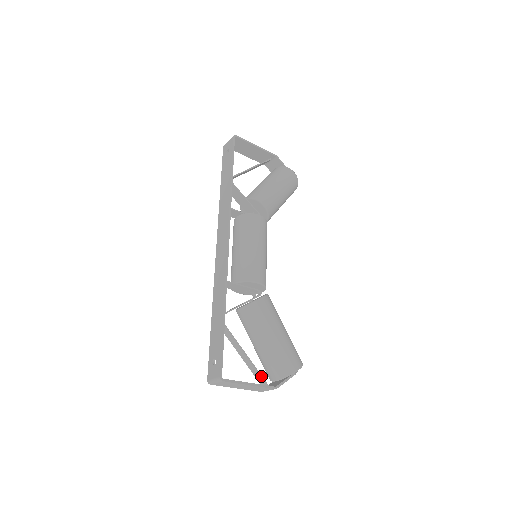
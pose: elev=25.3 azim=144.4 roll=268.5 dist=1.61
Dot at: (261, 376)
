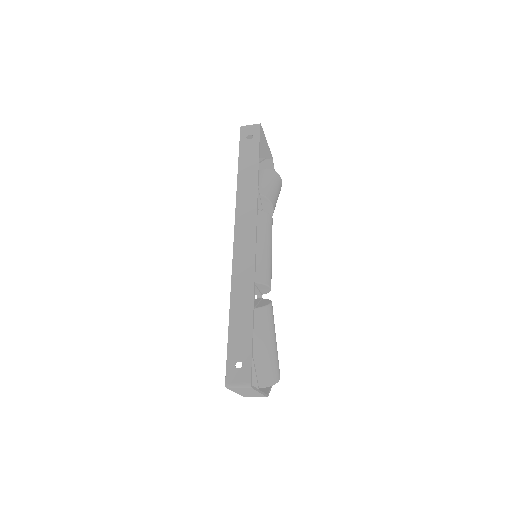
Dot at: occluded
